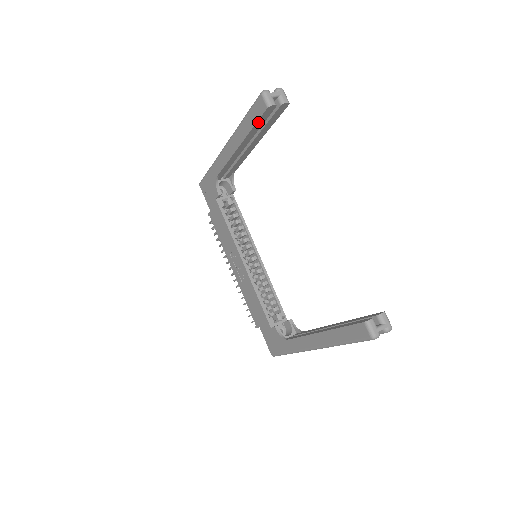
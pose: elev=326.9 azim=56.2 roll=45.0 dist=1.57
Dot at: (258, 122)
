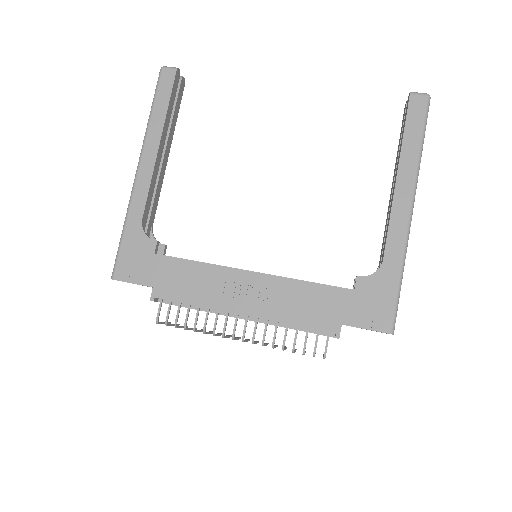
Dot at: (171, 96)
